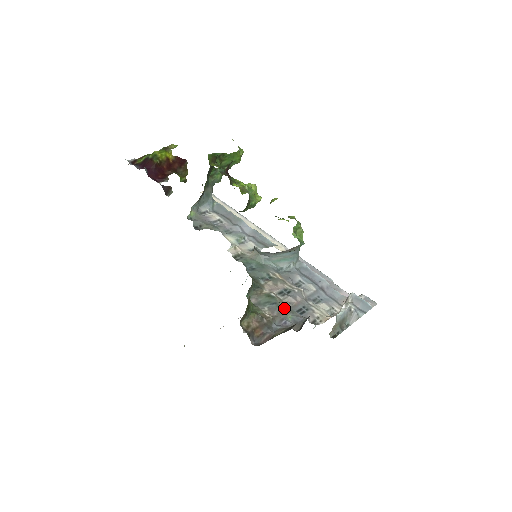
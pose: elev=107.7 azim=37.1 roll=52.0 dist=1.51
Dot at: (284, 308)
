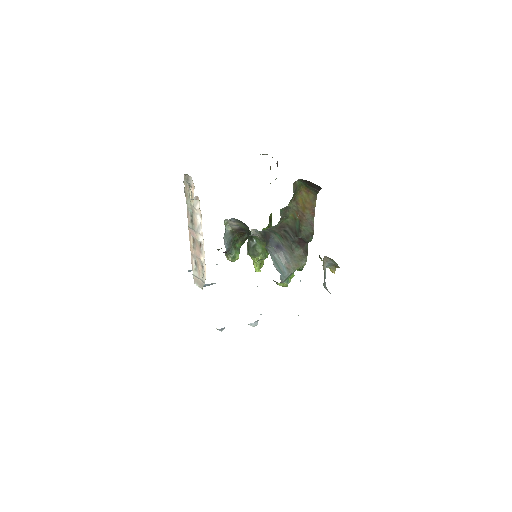
Dot at: occluded
